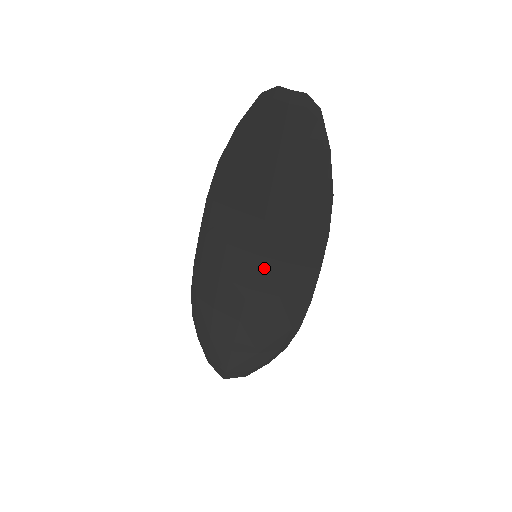
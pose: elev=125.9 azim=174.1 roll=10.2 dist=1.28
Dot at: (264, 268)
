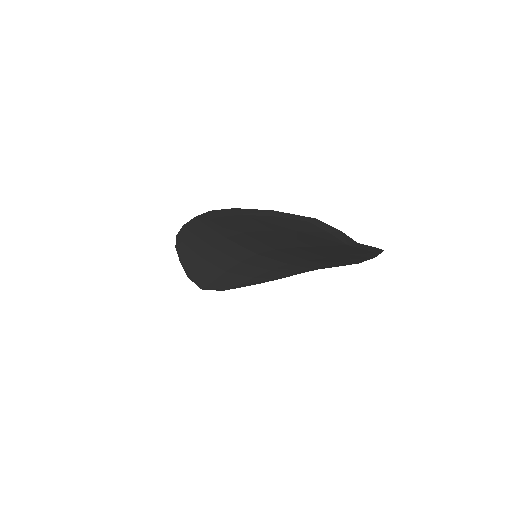
Dot at: (261, 259)
